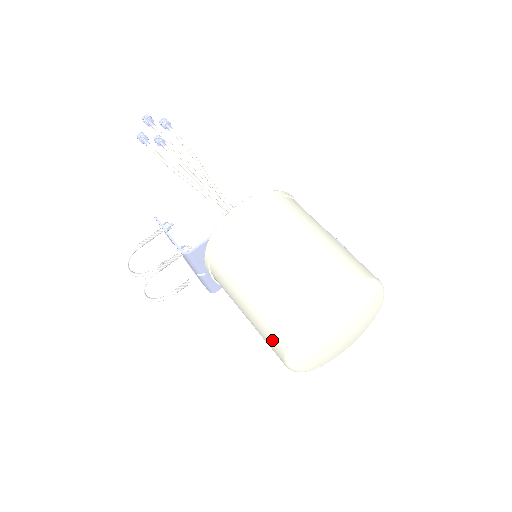
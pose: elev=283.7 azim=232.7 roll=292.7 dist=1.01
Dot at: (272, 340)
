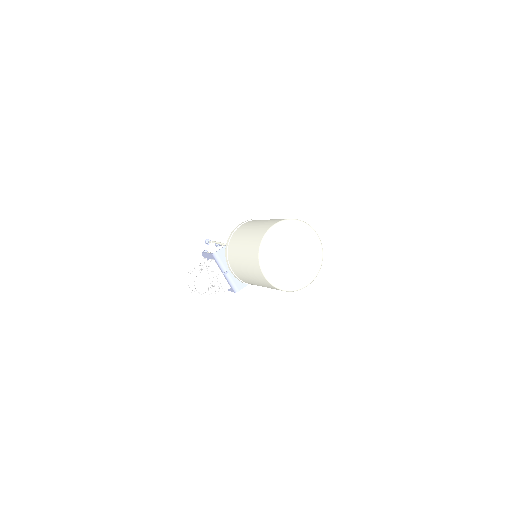
Dot at: (254, 262)
